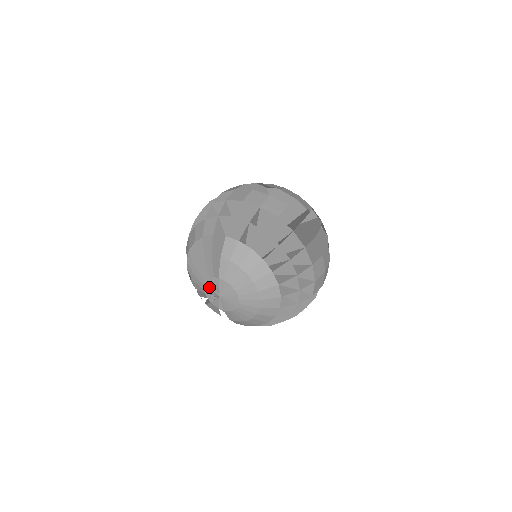
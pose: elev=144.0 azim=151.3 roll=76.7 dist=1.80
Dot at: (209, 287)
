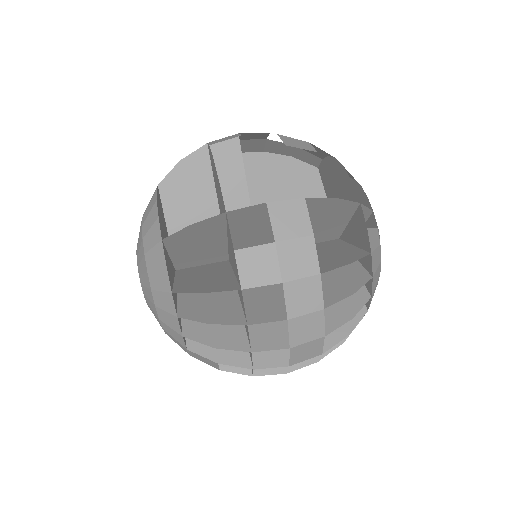
Dot at: occluded
